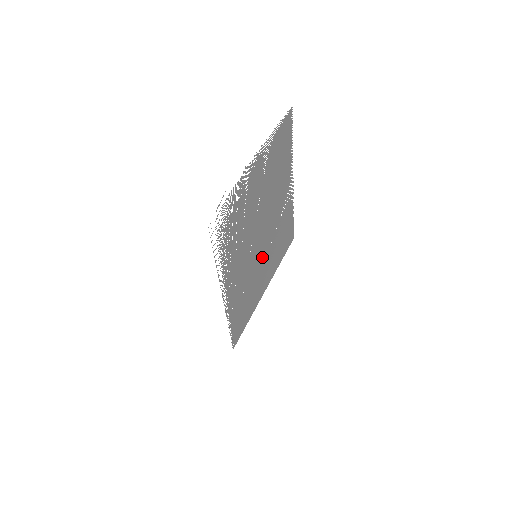
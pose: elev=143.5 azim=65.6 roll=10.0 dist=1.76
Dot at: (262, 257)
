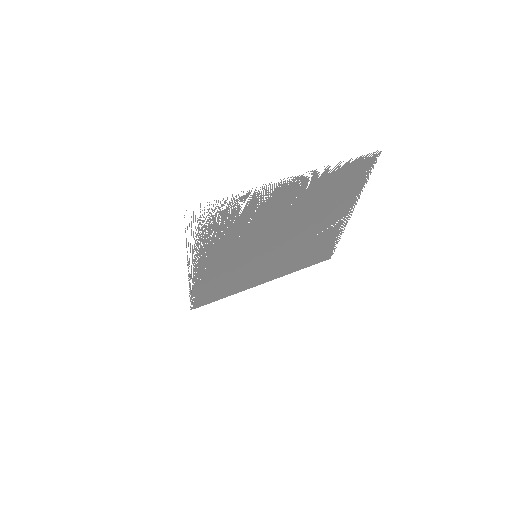
Dot at: (267, 259)
